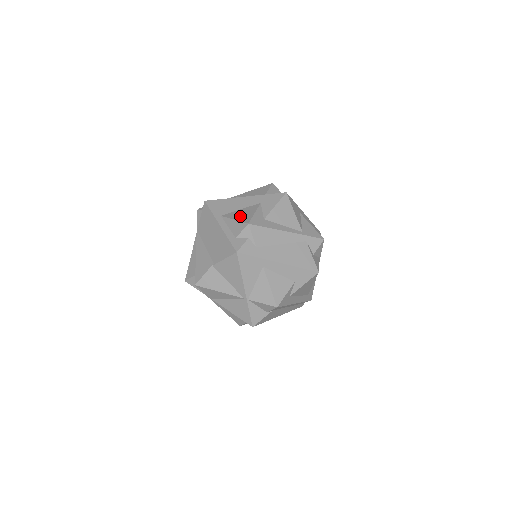
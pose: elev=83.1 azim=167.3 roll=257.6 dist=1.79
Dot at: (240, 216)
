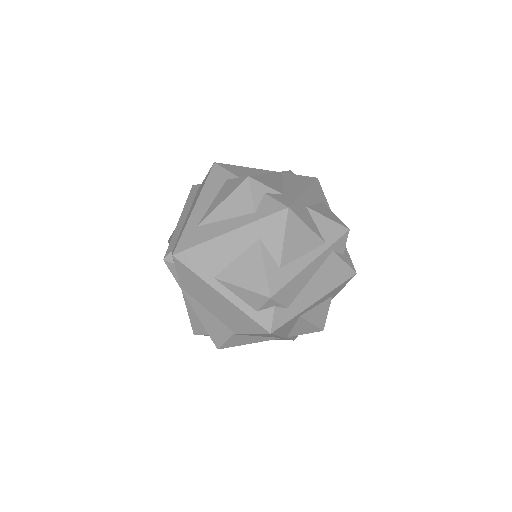
Dot at: (246, 279)
